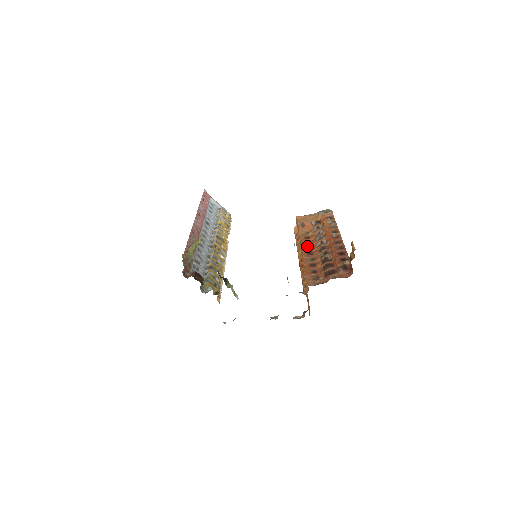
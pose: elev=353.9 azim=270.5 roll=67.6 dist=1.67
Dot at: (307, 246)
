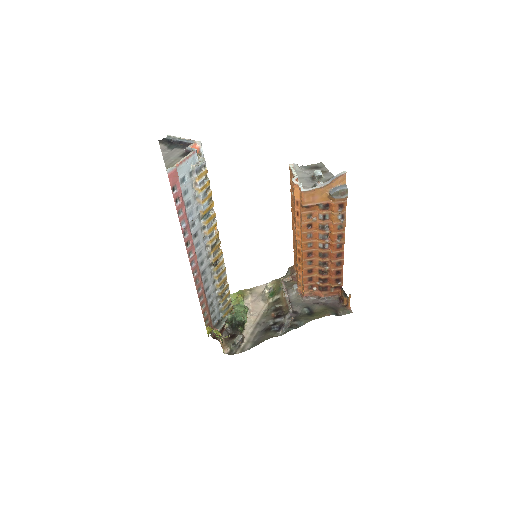
Dot at: (308, 243)
